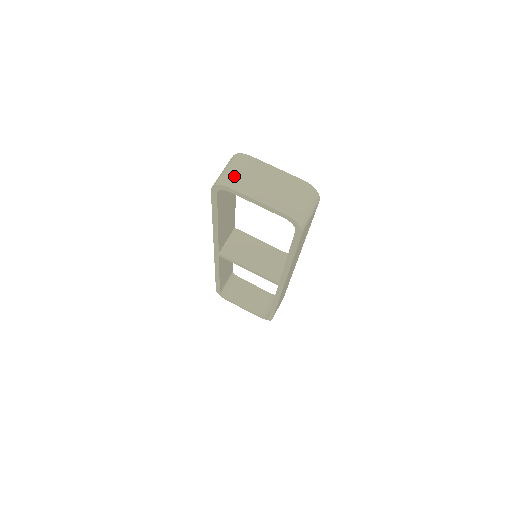
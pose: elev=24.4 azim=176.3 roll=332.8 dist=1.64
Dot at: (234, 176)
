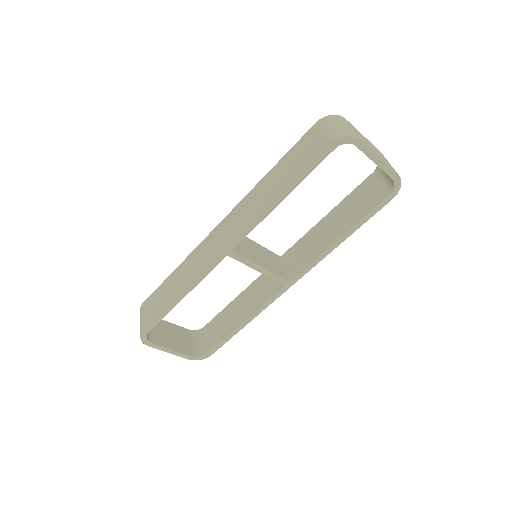
Dot at: (355, 131)
